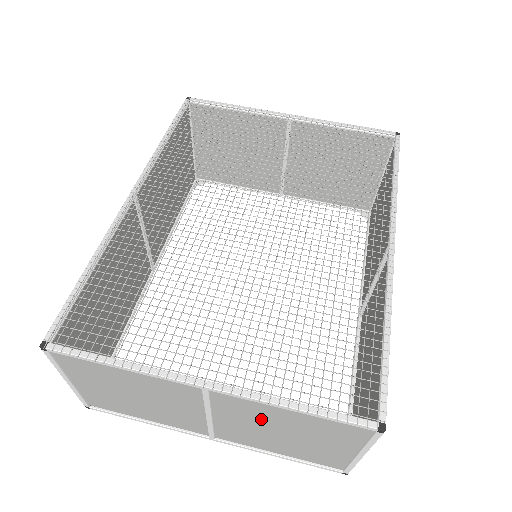
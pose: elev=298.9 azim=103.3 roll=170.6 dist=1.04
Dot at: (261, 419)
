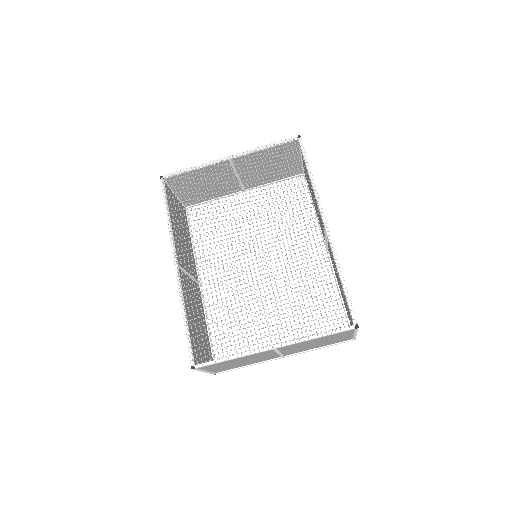
Dot at: (304, 344)
